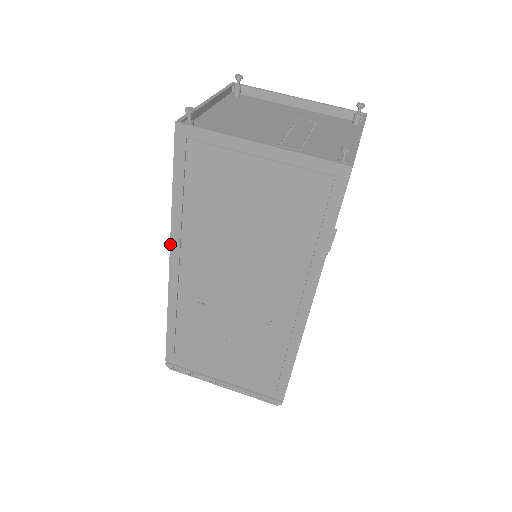
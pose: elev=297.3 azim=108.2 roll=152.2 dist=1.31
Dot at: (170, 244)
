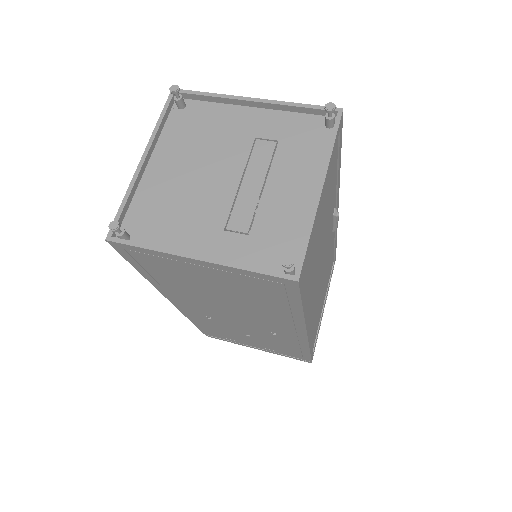
Dot at: (161, 293)
